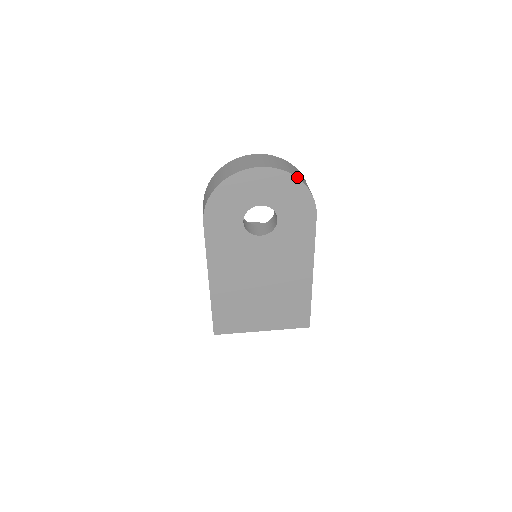
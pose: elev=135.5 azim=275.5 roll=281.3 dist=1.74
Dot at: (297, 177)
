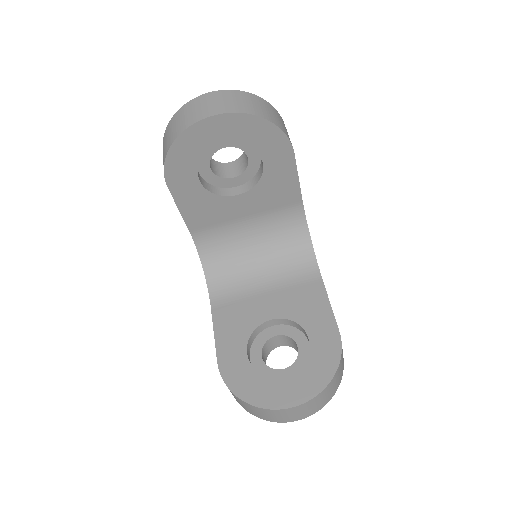
Dot at: occluded
